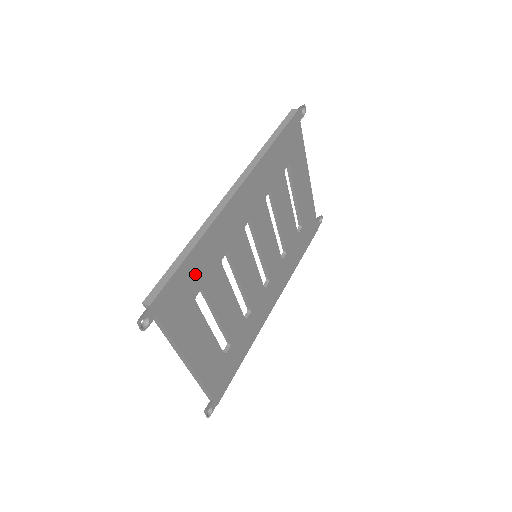
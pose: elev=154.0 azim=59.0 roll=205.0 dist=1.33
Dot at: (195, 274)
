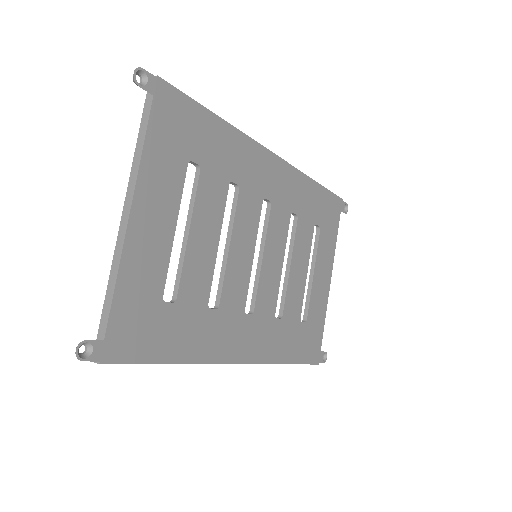
Dot at: (206, 141)
